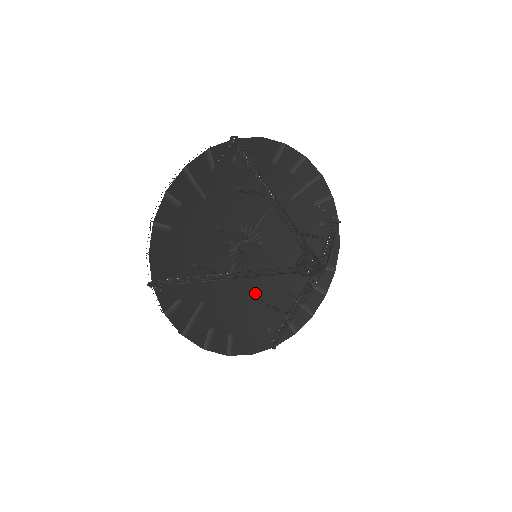
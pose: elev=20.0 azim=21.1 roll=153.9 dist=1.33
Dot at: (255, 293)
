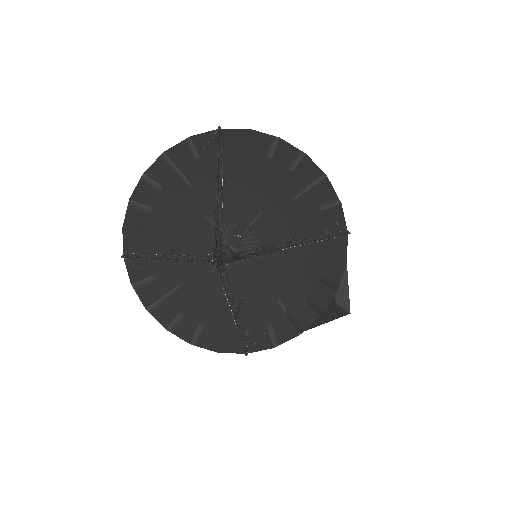
Dot at: (241, 292)
